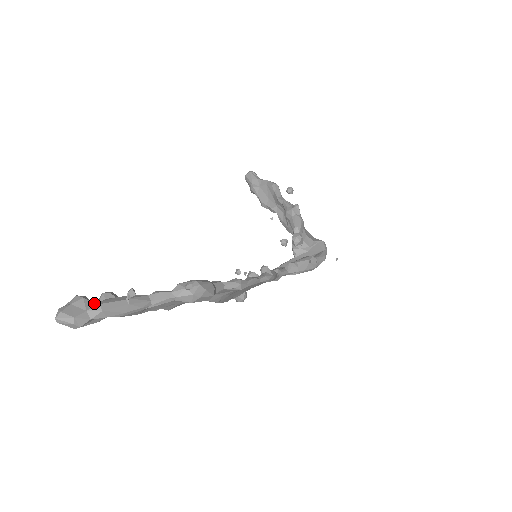
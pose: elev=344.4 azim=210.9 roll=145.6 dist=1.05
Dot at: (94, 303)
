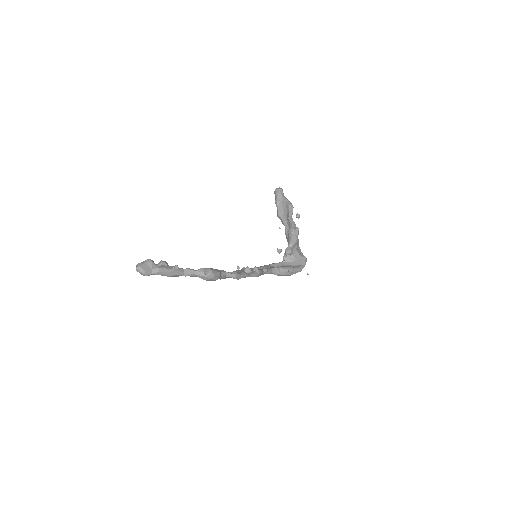
Dot at: (156, 266)
